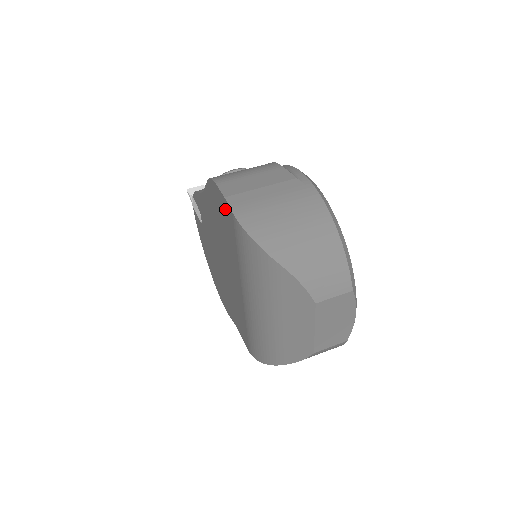
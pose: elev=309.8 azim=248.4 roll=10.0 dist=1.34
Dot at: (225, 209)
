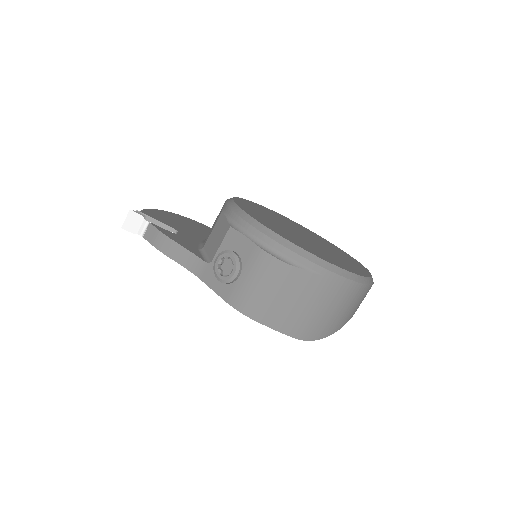
Dot at: occluded
